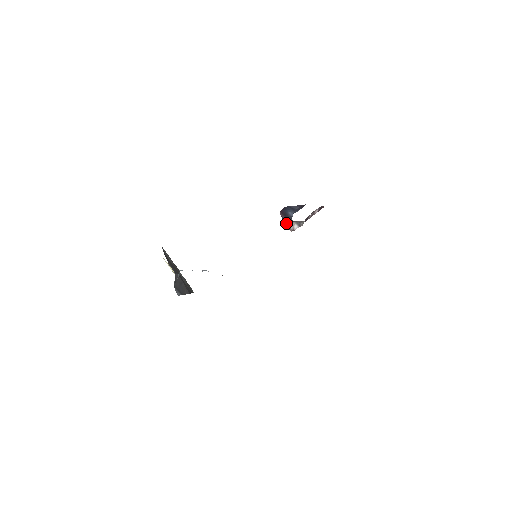
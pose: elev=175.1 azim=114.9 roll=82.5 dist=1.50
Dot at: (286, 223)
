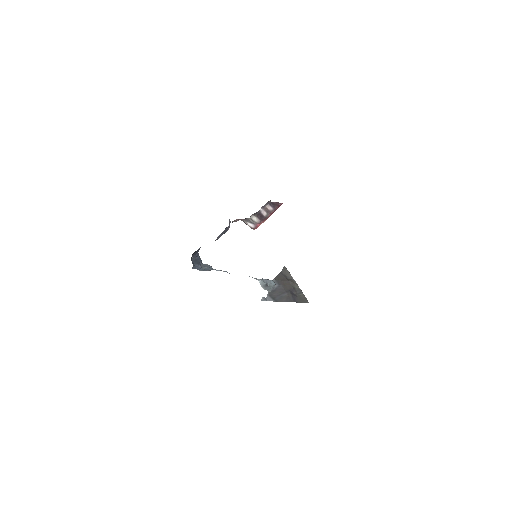
Dot at: occluded
